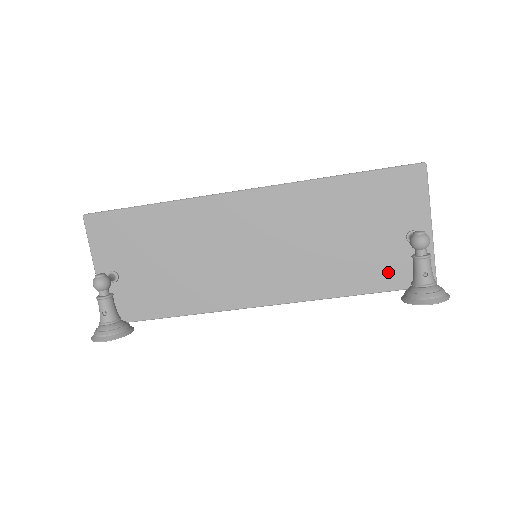
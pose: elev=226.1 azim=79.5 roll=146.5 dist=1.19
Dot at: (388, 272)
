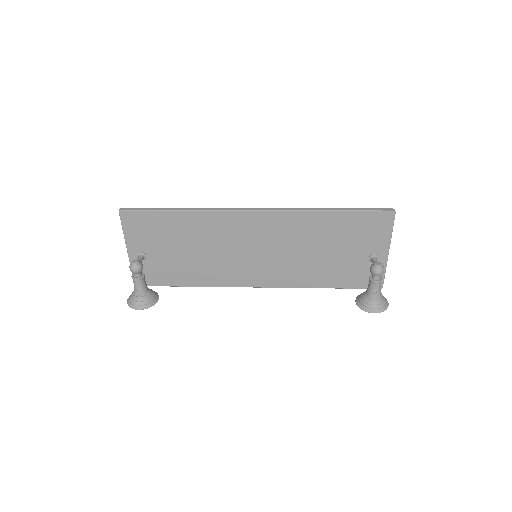
Dot at: (351, 277)
